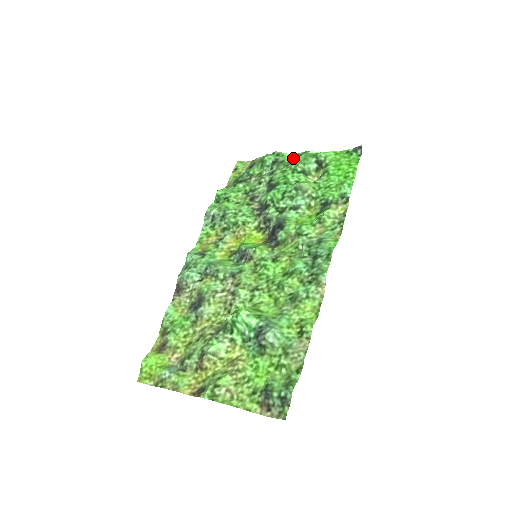
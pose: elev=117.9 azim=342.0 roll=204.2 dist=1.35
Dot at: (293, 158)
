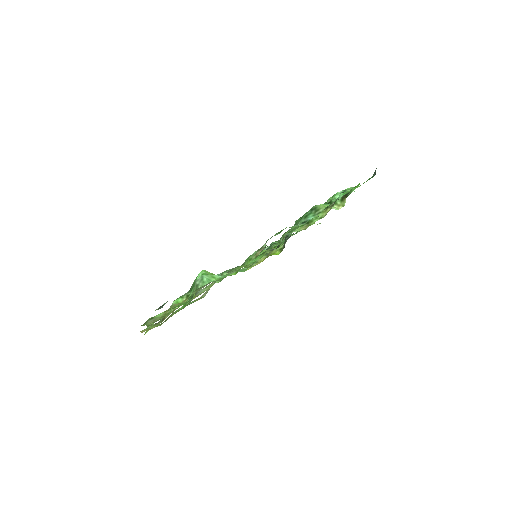
Dot at: occluded
